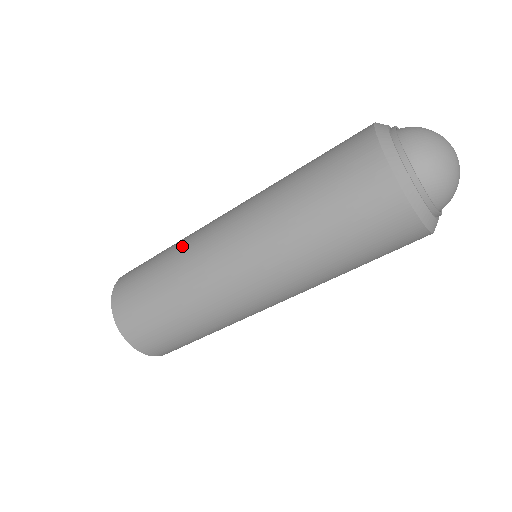
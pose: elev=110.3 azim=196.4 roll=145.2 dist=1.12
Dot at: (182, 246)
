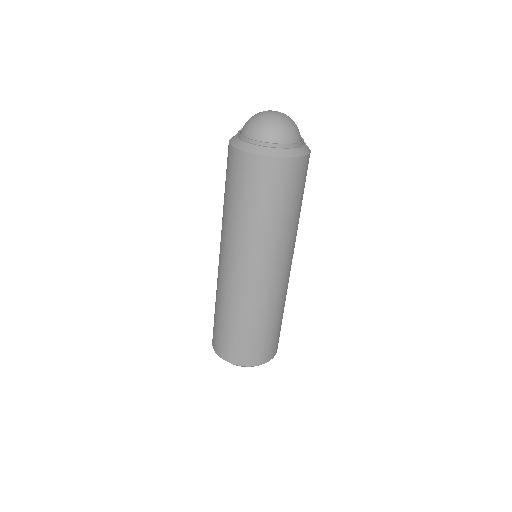
Dot at: occluded
